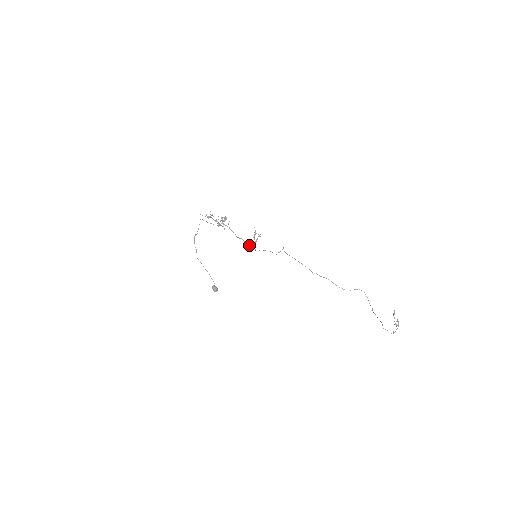
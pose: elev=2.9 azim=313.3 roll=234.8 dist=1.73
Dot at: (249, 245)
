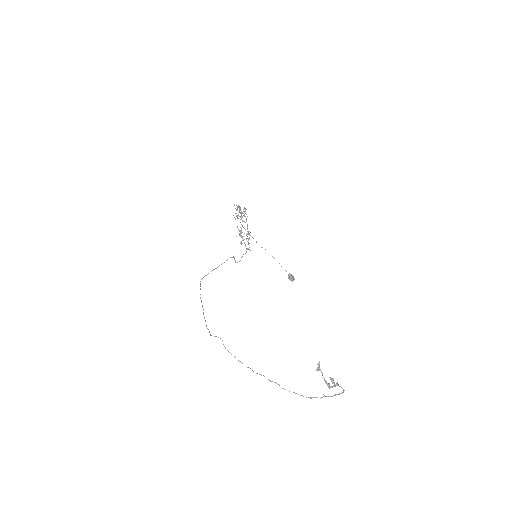
Dot at: (248, 243)
